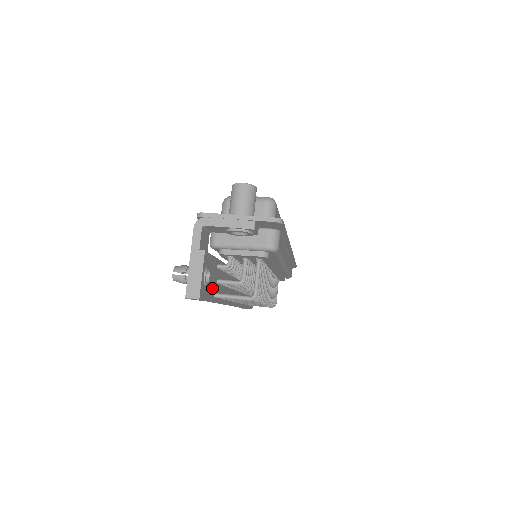
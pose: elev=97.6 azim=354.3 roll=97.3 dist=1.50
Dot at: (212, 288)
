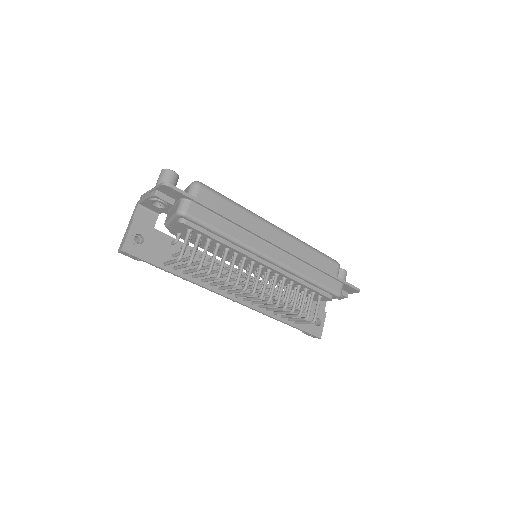
Dot at: (158, 255)
